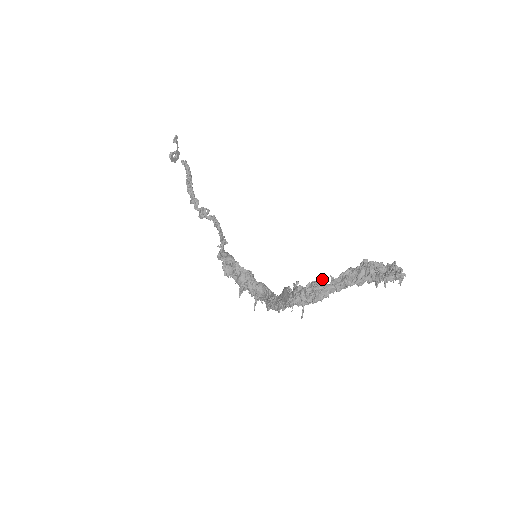
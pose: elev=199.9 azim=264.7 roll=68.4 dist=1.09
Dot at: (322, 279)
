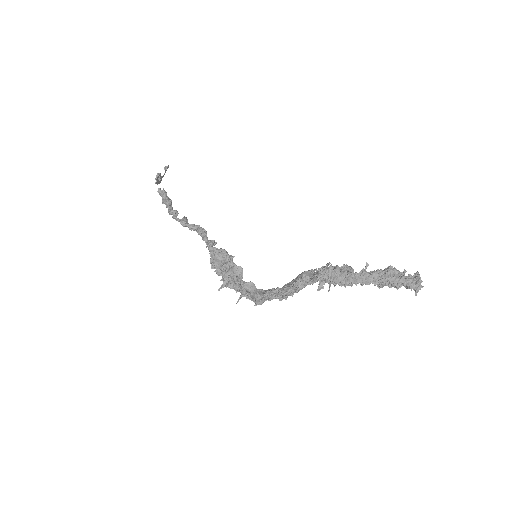
Dot at: occluded
